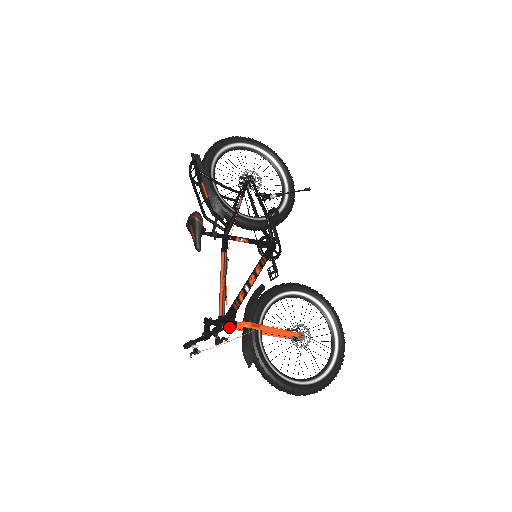
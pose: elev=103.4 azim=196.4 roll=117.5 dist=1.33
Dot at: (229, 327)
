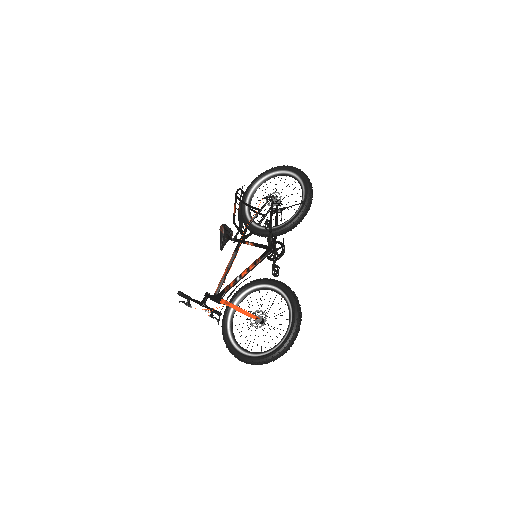
Dot at: (216, 301)
